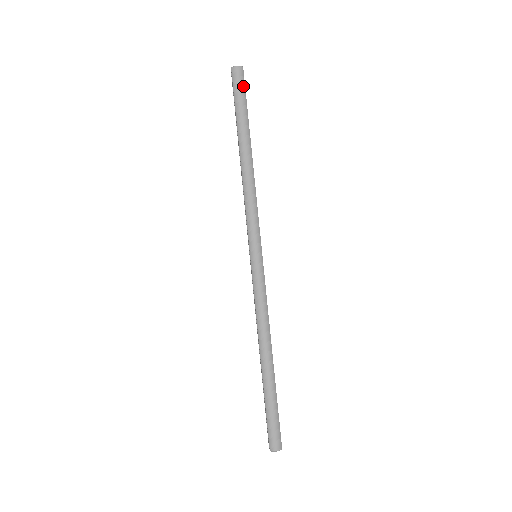
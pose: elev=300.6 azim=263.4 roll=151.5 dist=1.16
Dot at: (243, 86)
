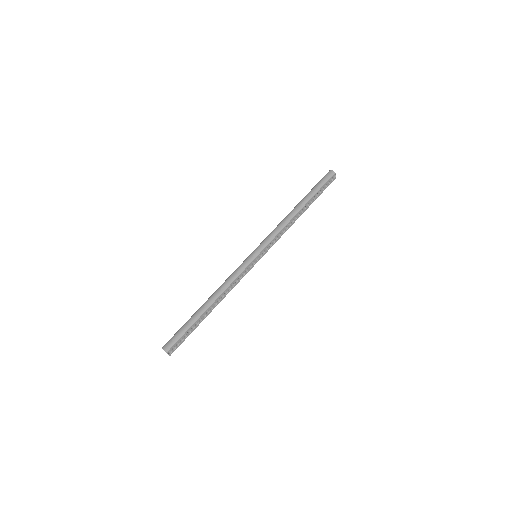
Dot at: (326, 180)
